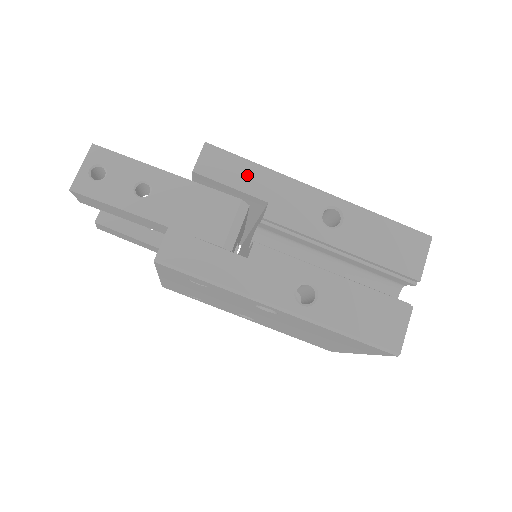
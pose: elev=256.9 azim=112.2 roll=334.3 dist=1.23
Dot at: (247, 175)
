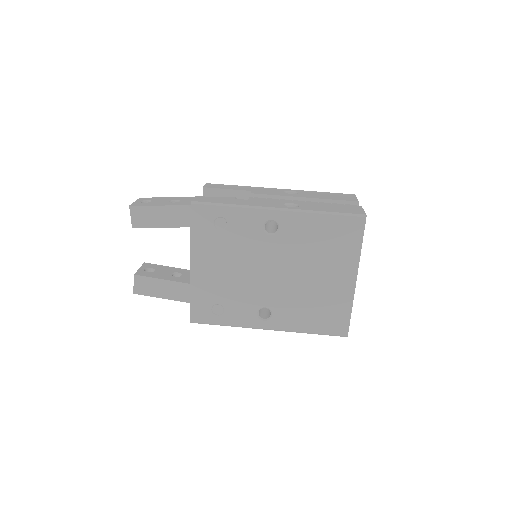
Dot at: (235, 187)
